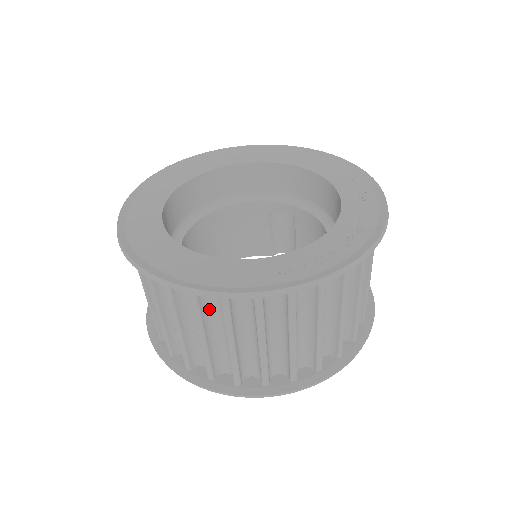
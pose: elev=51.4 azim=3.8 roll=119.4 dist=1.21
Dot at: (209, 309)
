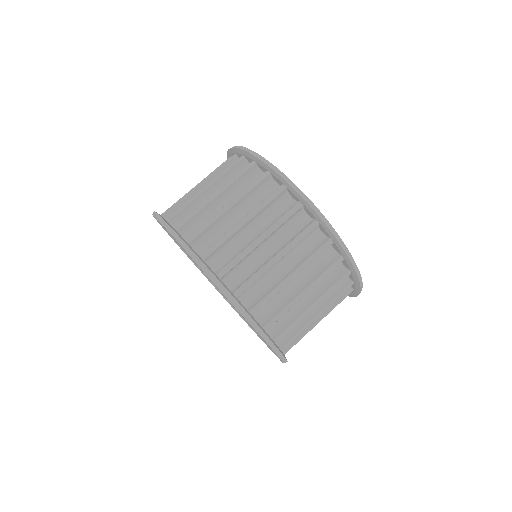
Dot at: occluded
